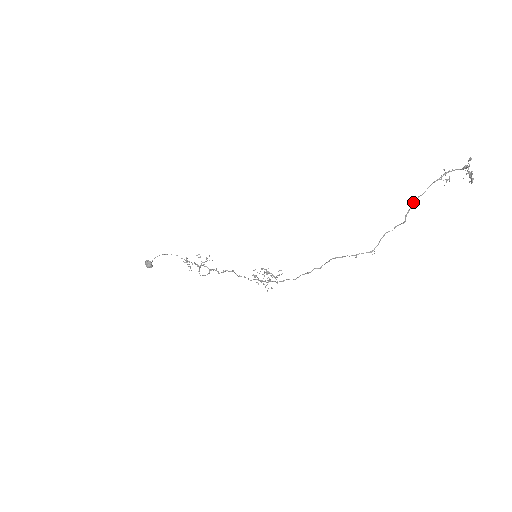
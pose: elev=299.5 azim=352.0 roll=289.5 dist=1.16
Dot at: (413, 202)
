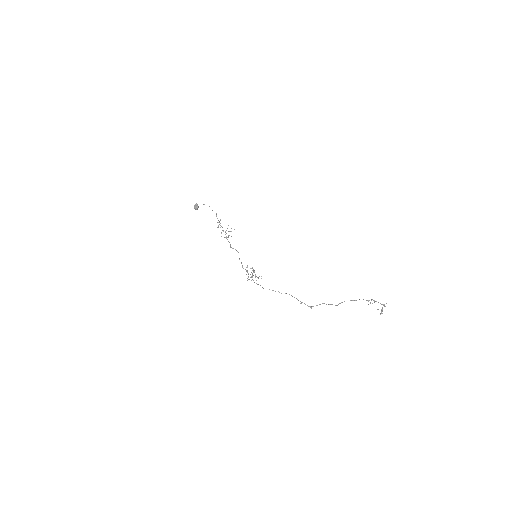
Dot at: occluded
